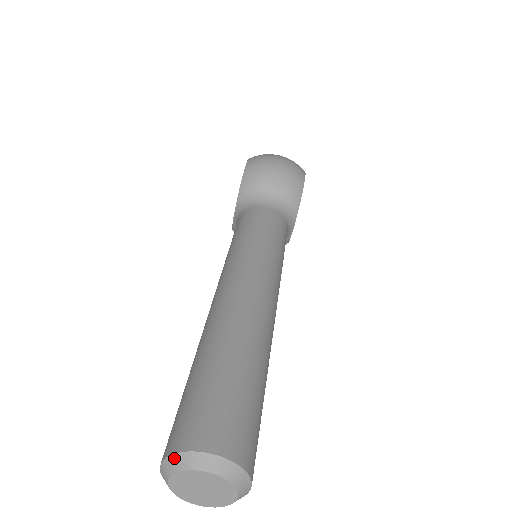
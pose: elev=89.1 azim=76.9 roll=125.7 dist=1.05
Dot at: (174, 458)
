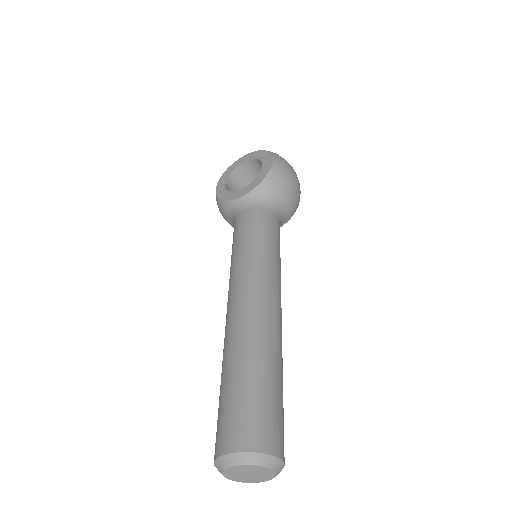
Dot at: (254, 455)
